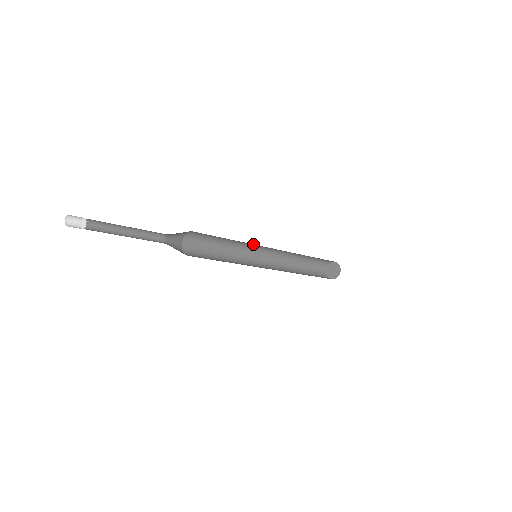
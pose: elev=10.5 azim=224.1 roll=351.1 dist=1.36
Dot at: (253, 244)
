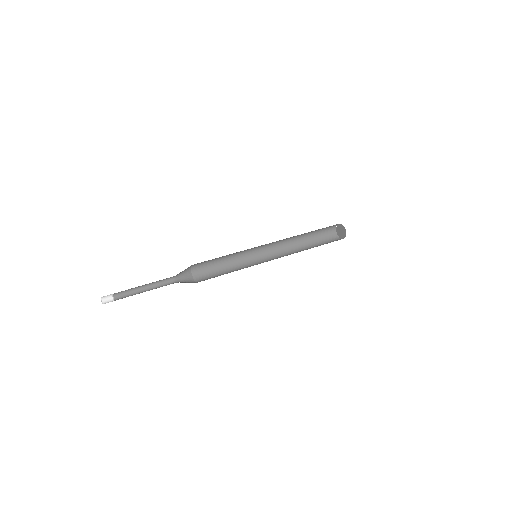
Dot at: occluded
